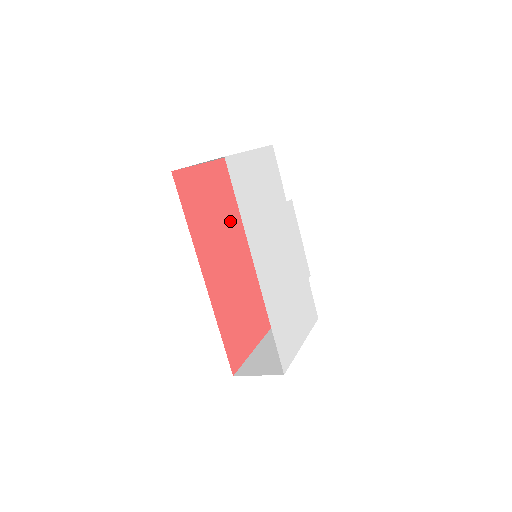
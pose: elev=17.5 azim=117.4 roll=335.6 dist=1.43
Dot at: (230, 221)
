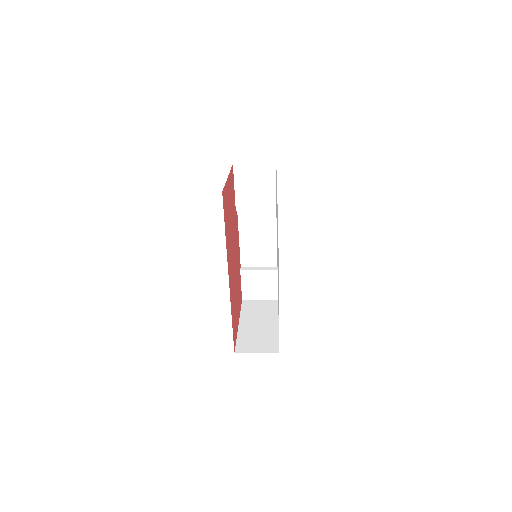
Dot at: (233, 223)
